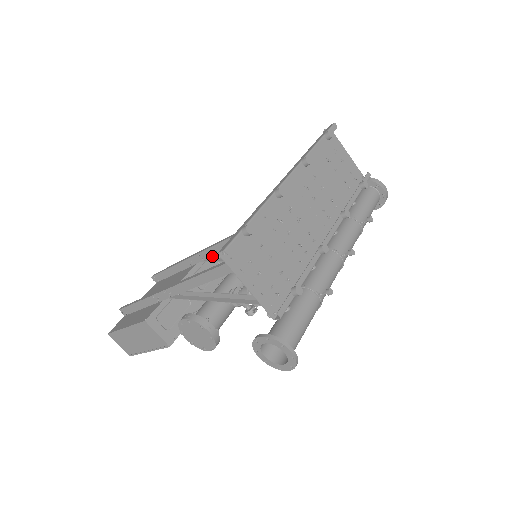
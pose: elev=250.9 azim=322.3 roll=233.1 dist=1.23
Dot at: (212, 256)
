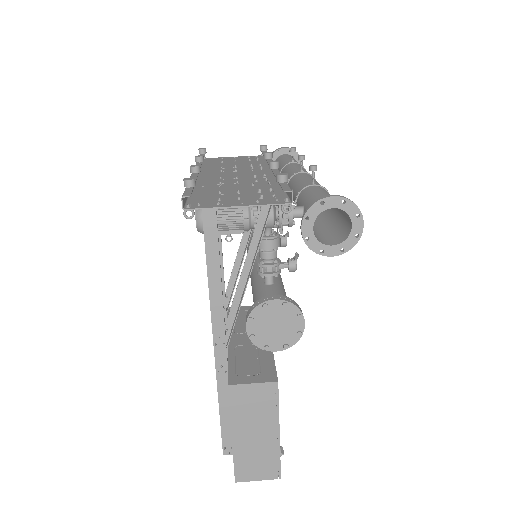
Dot at: (227, 297)
